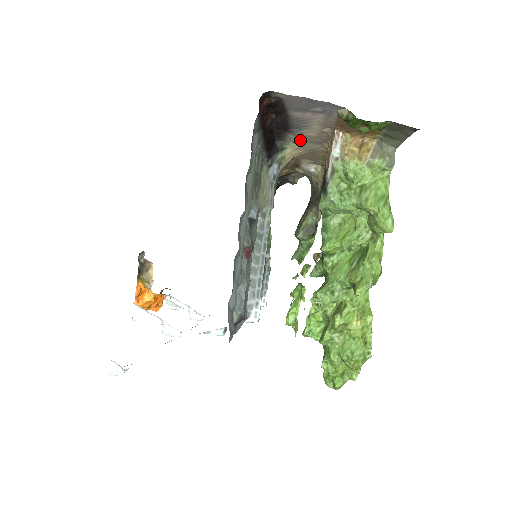
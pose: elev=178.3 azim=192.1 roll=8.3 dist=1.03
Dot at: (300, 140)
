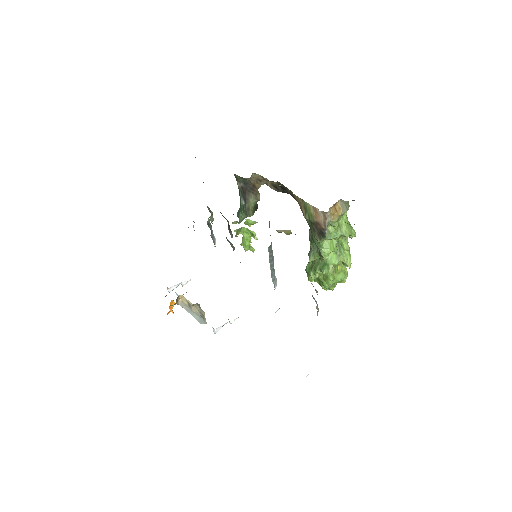
Dot at: occluded
